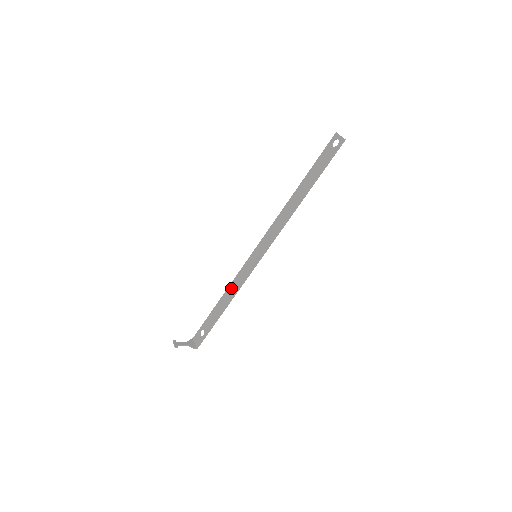
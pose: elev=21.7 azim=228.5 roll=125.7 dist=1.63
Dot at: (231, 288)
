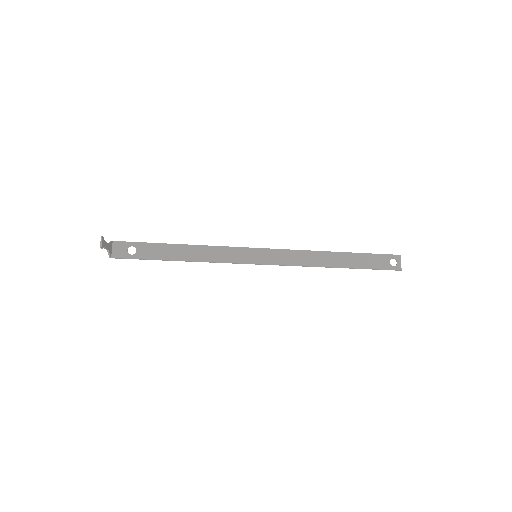
Dot at: (205, 251)
